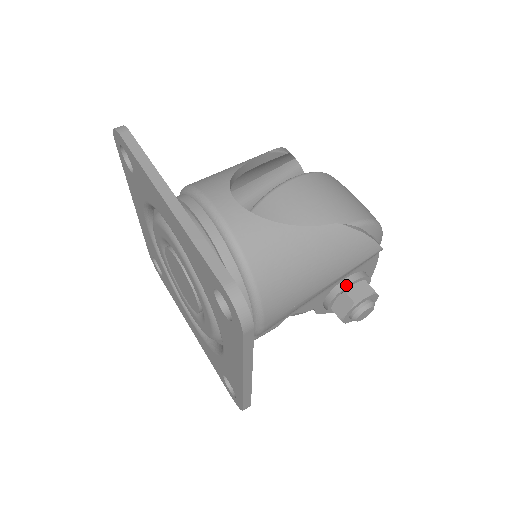
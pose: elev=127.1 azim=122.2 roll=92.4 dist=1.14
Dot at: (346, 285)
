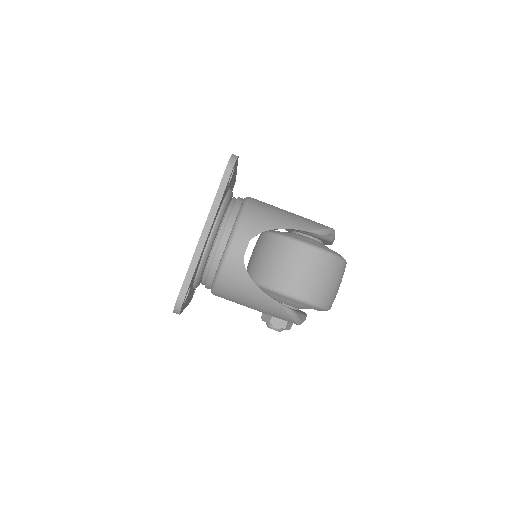
Dot at: occluded
